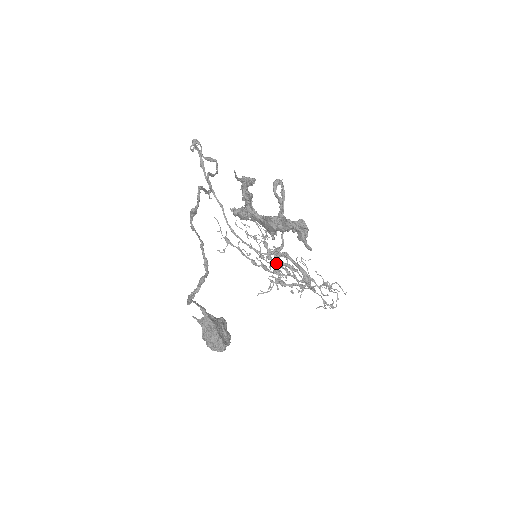
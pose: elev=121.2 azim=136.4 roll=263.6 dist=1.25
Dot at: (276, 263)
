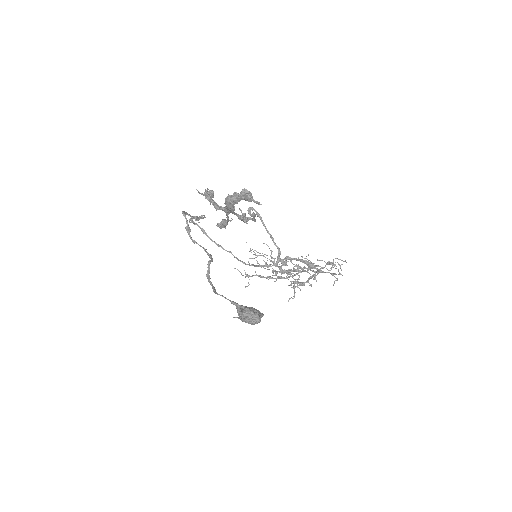
Dot at: occluded
